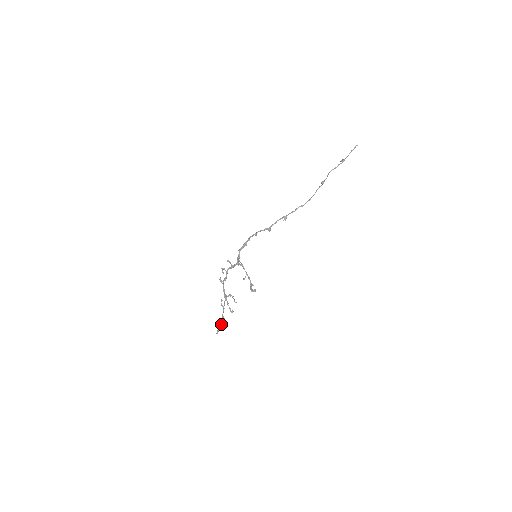
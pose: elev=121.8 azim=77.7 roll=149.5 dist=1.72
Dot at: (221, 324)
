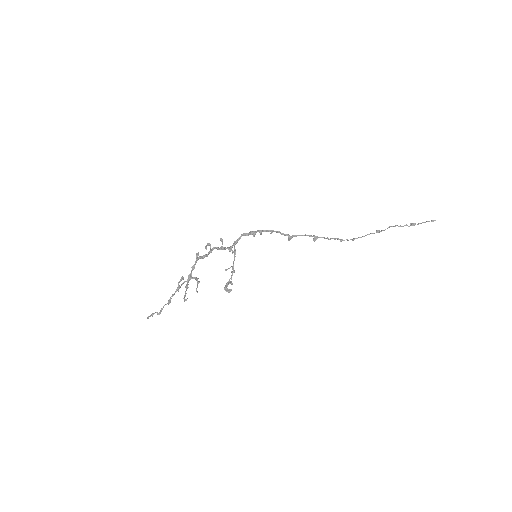
Dot at: (161, 308)
